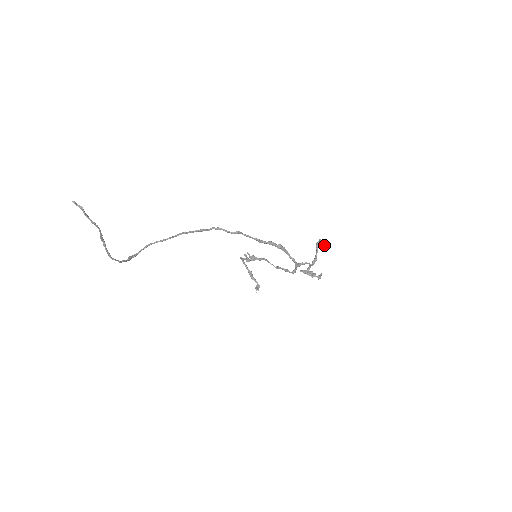
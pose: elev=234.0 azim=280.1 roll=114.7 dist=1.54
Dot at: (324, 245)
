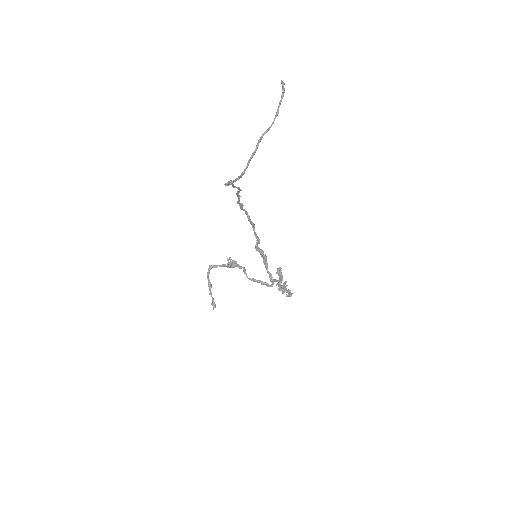
Dot at: occluded
